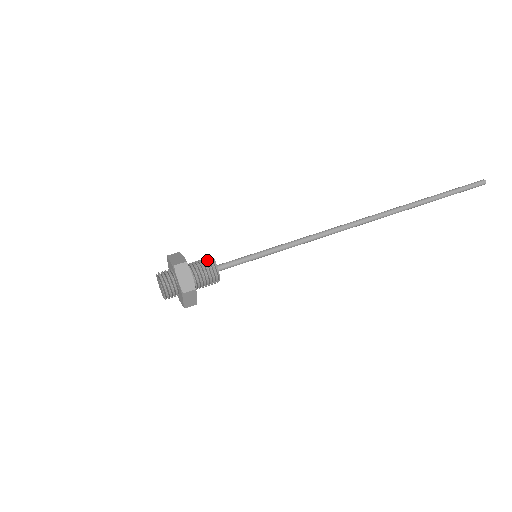
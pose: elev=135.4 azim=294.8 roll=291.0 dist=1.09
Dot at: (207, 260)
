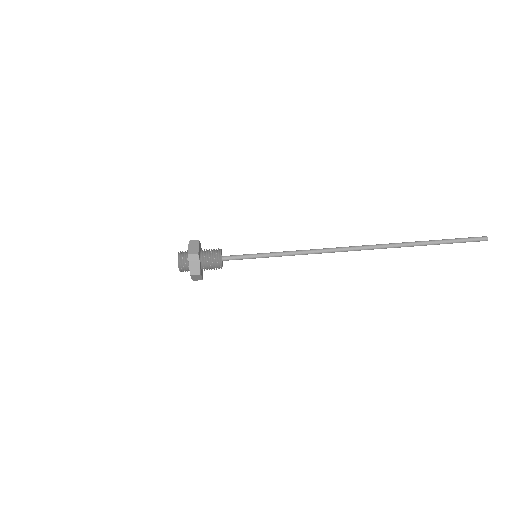
Dot at: (216, 253)
